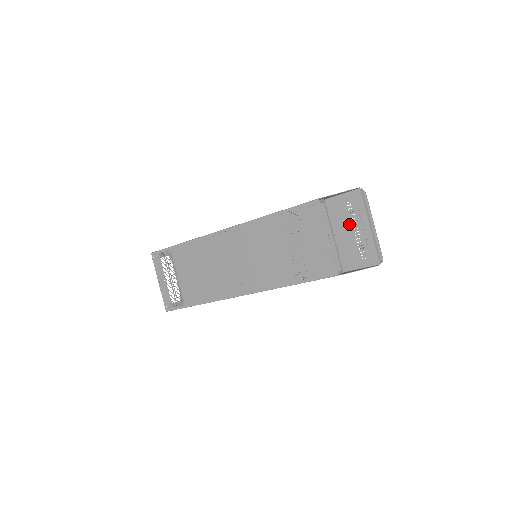
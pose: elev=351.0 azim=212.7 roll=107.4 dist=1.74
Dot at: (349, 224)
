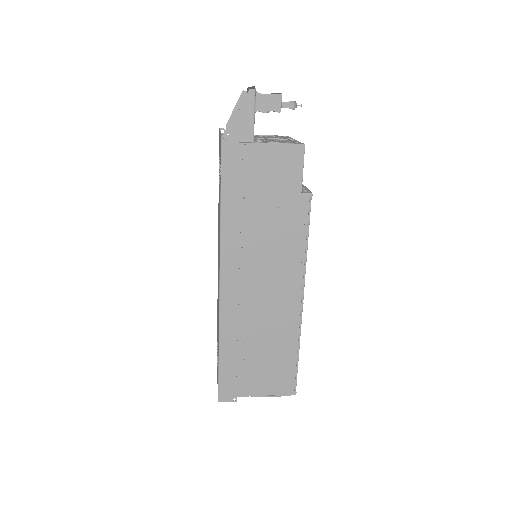
Dot at: occluded
